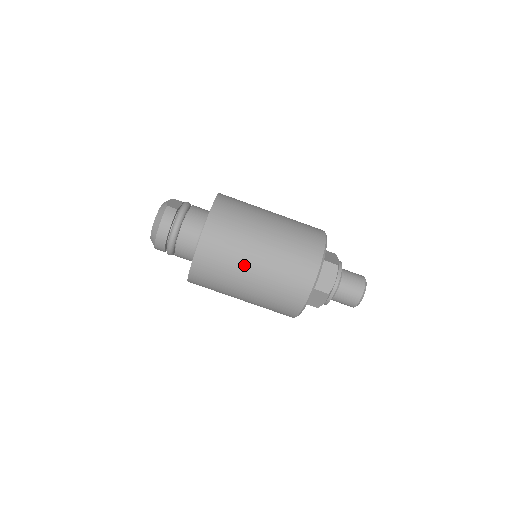
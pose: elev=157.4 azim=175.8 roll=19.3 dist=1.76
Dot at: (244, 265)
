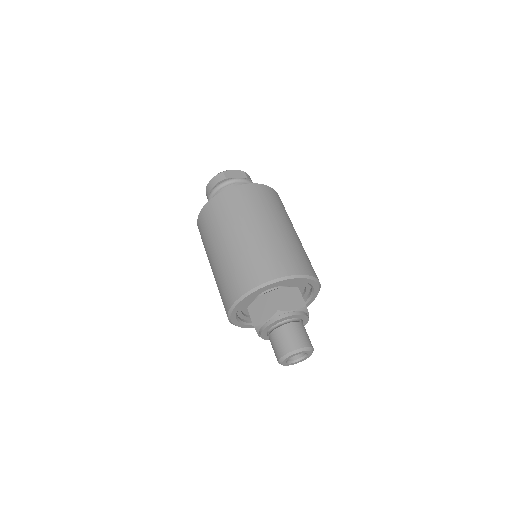
Dot at: (212, 247)
